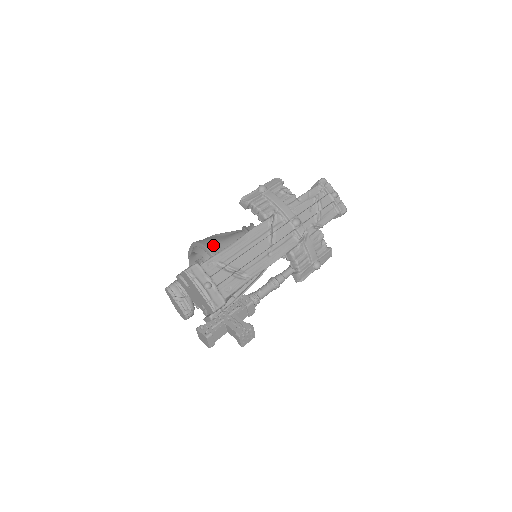
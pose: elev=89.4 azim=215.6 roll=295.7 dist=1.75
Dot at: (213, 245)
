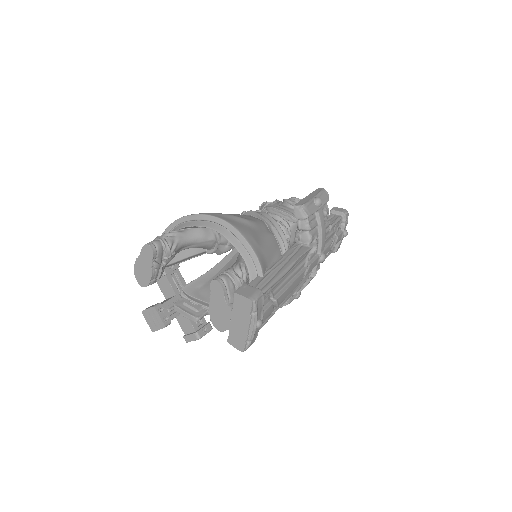
Dot at: (261, 253)
